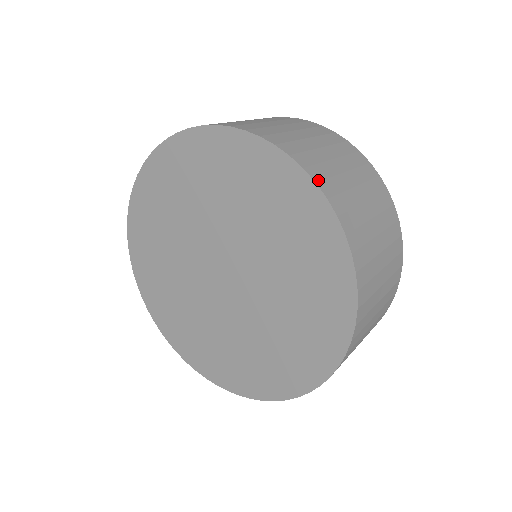
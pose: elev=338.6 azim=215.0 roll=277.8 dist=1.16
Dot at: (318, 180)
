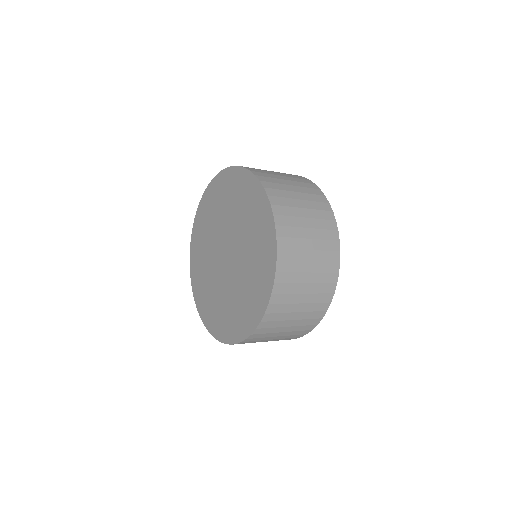
Dot at: (274, 204)
